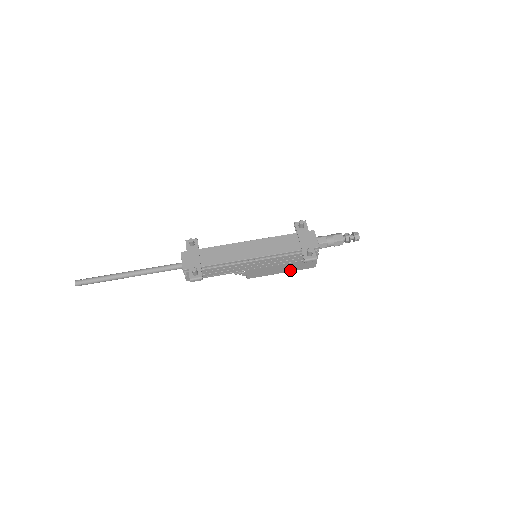
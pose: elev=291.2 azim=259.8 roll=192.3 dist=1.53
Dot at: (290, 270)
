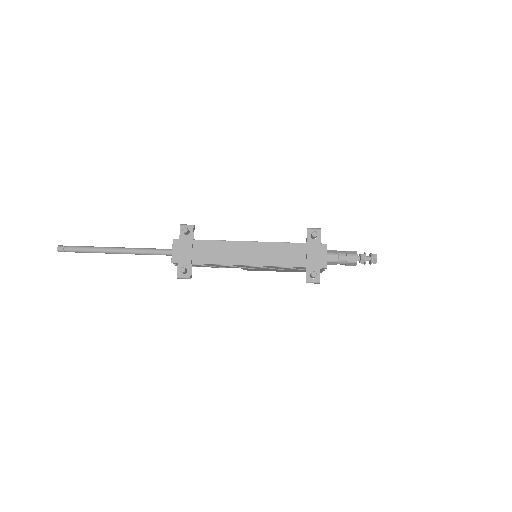
Dot at: (292, 271)
